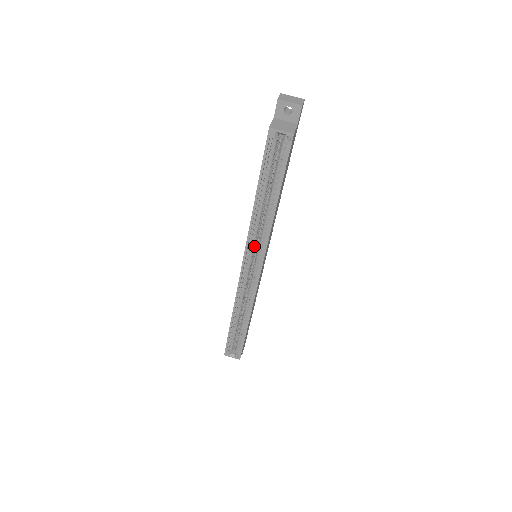
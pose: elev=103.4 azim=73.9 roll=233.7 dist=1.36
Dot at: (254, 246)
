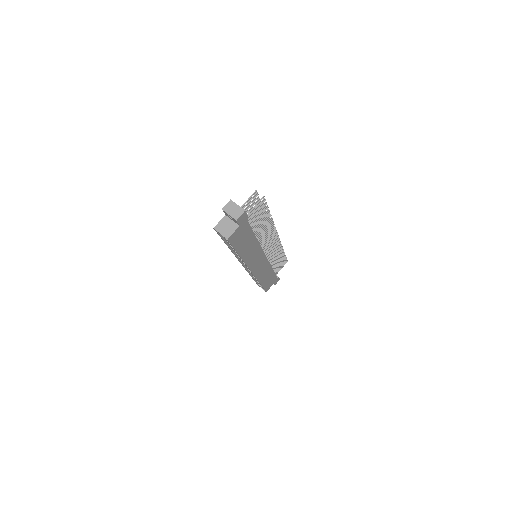
Dot at: occluded
